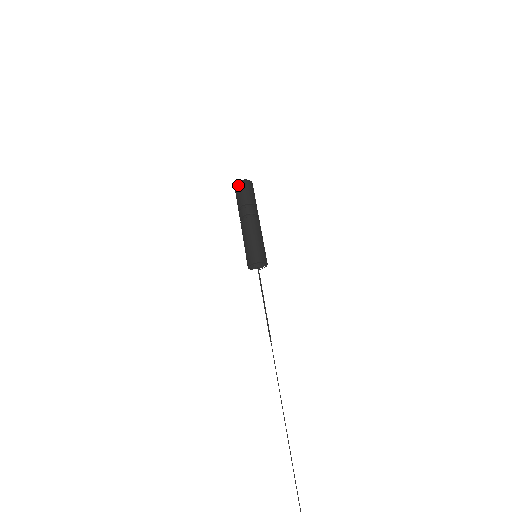
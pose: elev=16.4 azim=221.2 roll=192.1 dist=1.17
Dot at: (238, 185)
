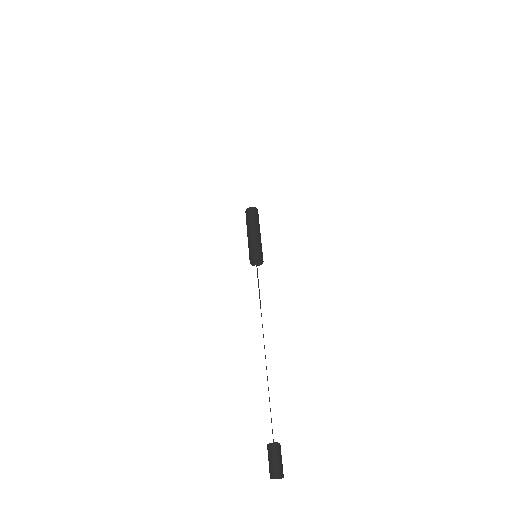
Dot at: (246, 212)
